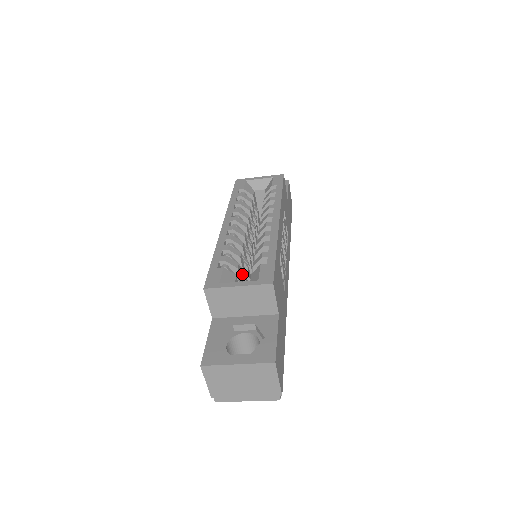
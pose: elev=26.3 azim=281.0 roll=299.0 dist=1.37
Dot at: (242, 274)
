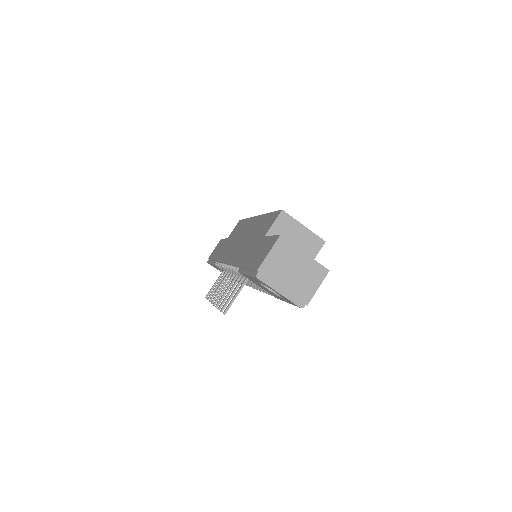
Dot at: occluded
